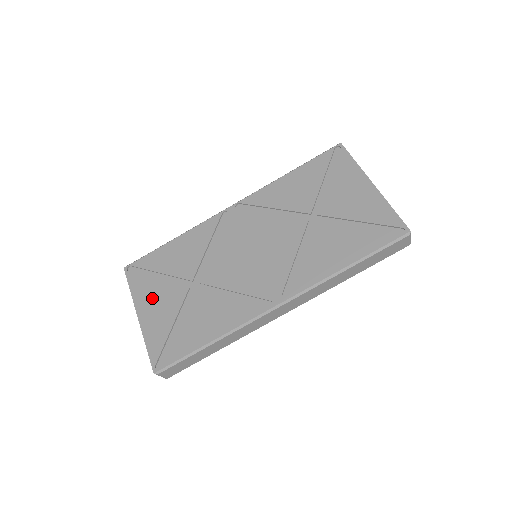
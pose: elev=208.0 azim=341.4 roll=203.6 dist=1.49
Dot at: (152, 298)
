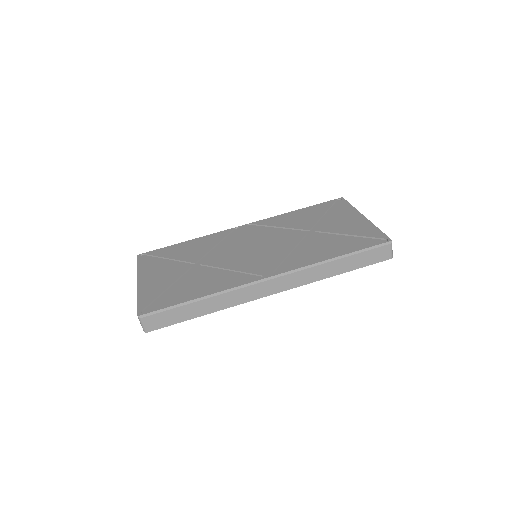
Dot at: (155, 272)
